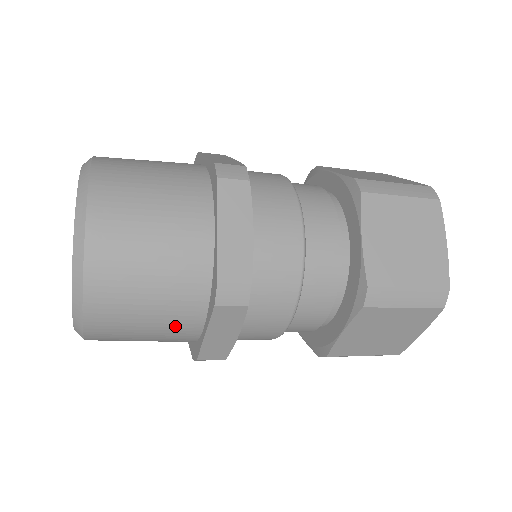
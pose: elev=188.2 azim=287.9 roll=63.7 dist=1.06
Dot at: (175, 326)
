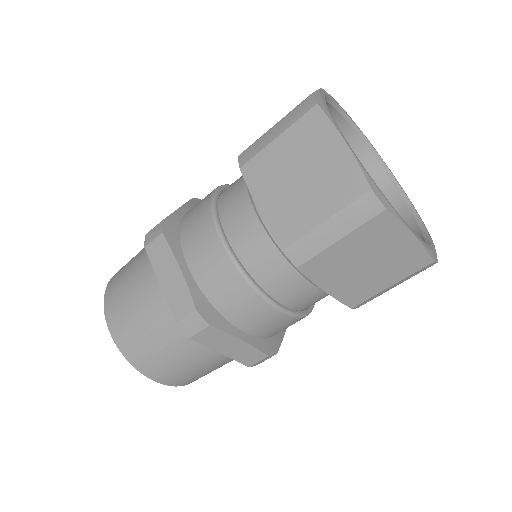
Dot at: (203, 356)
